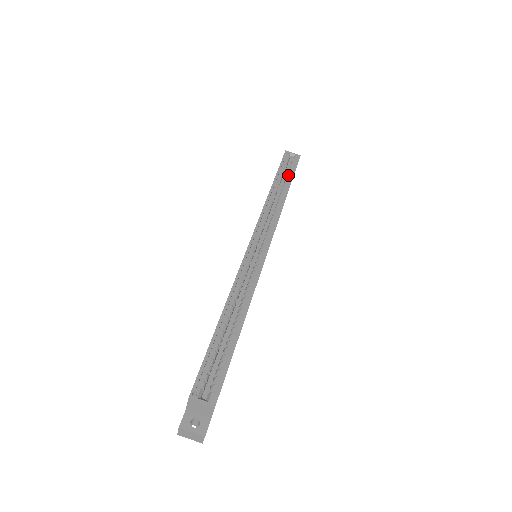
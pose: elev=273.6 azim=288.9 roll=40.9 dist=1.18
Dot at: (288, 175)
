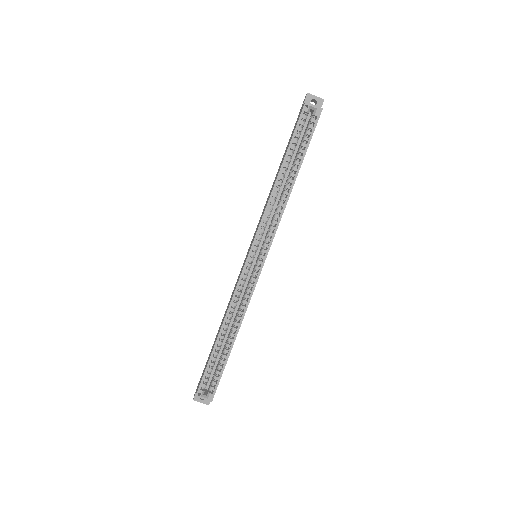
Dot at: (302, 146)
